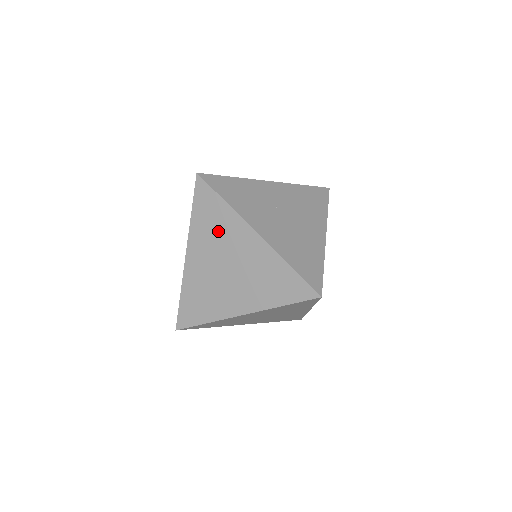
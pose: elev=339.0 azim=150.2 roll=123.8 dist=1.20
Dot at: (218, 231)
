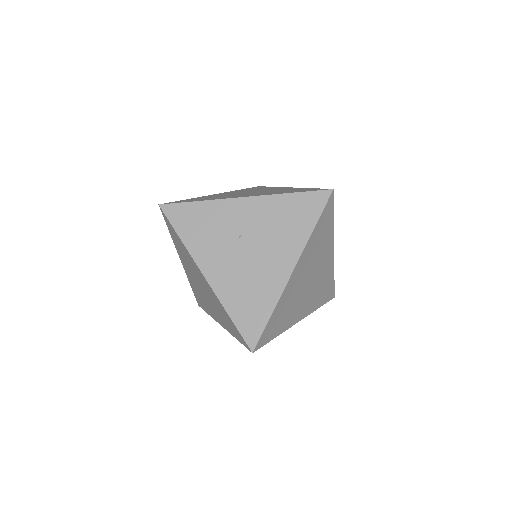
Dot at: (187, 258)
